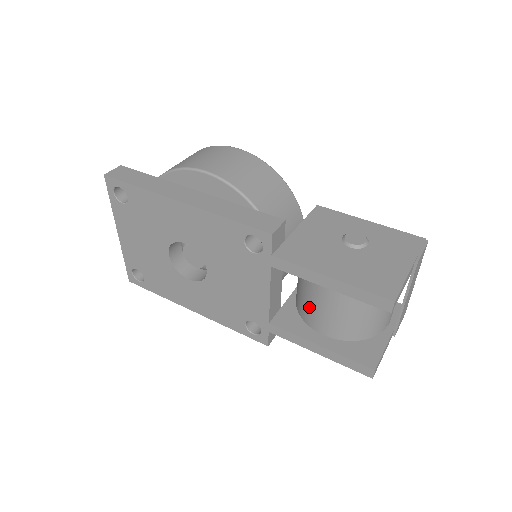
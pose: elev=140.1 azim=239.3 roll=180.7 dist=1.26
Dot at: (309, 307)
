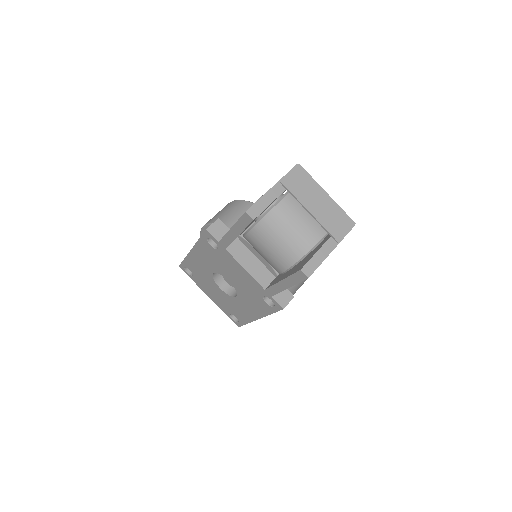
Dot at: occluded
